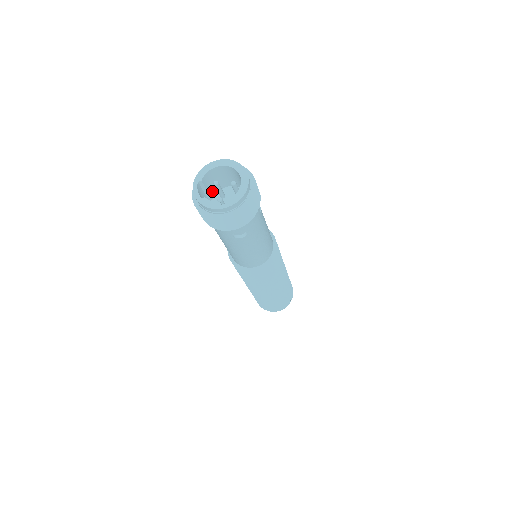
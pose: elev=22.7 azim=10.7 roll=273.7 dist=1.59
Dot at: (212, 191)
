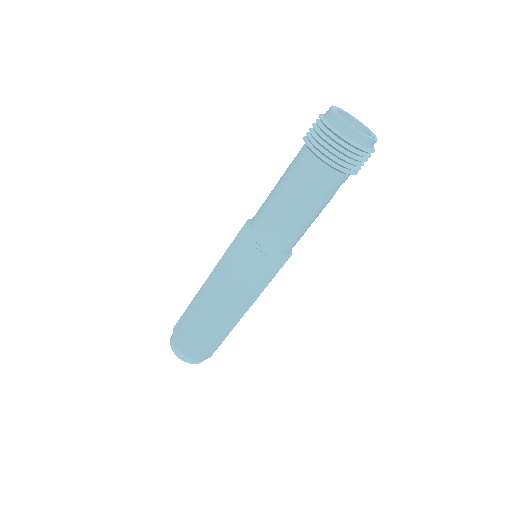
Dot at: occluded
